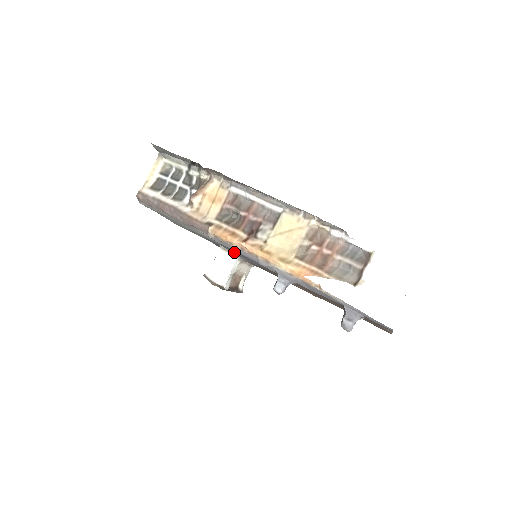
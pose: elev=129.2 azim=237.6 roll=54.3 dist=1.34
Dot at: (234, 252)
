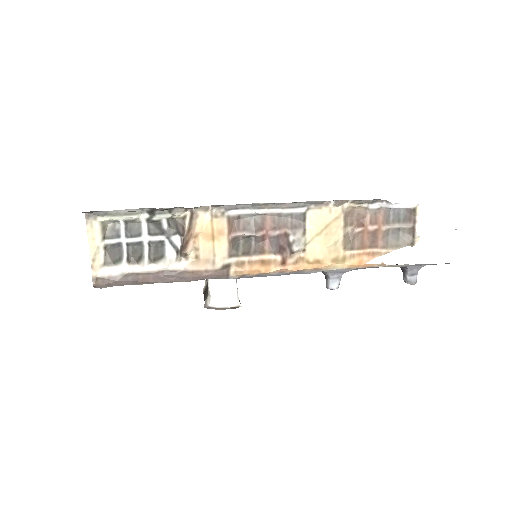
Dot at: occluded
